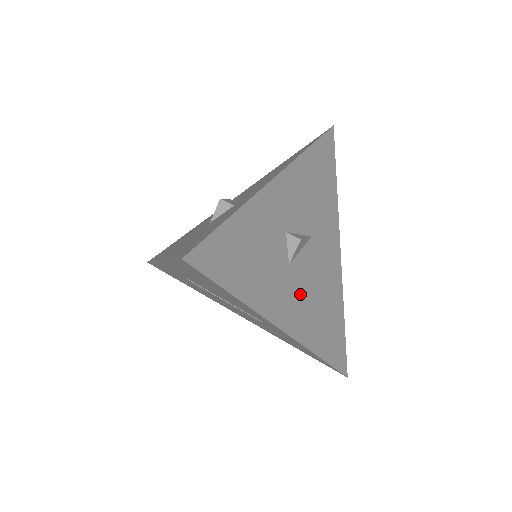
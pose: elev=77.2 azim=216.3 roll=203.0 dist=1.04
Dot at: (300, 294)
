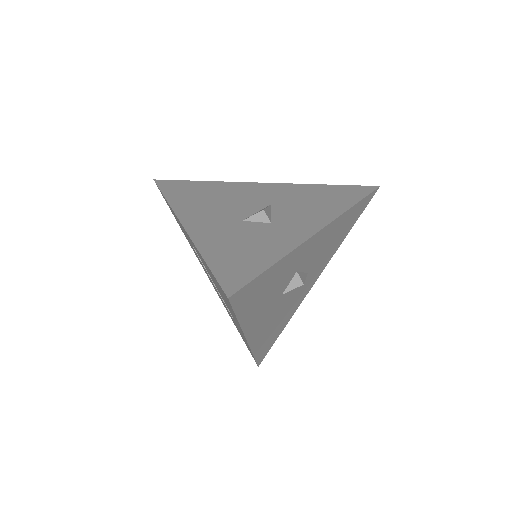
Dot at: (273, 314)
